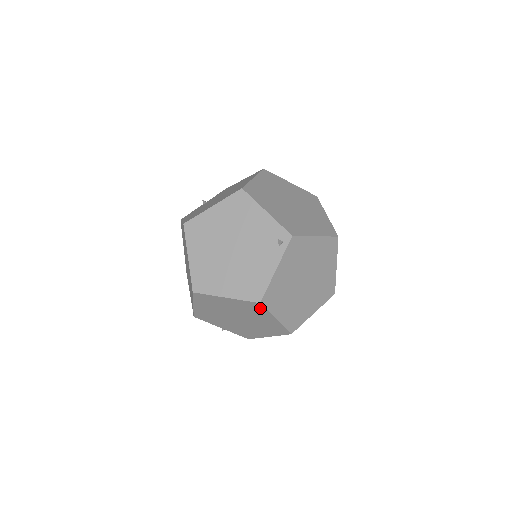
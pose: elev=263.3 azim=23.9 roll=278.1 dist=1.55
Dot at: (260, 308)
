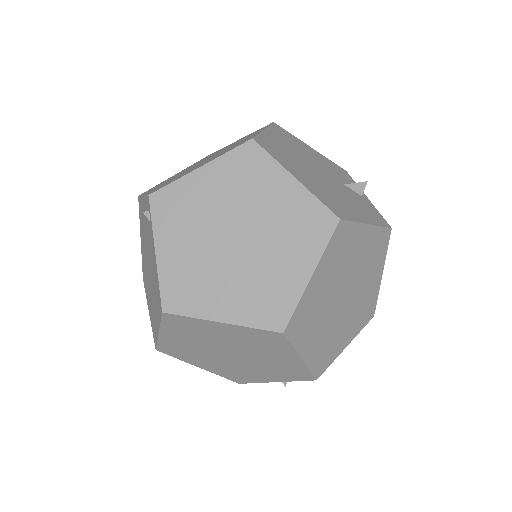
Dot at: (182, 320)
